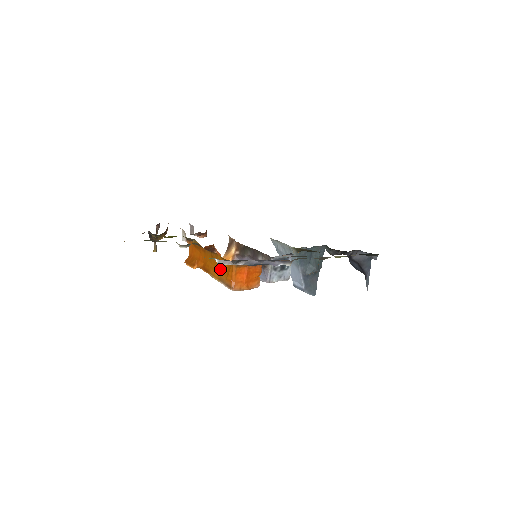
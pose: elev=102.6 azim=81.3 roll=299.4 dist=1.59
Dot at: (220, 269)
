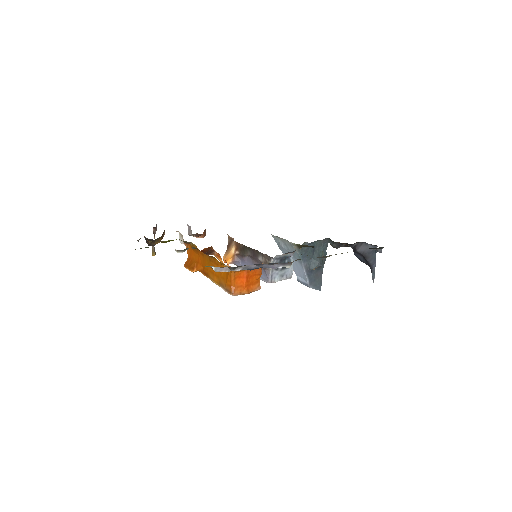
Dot at: (219, 273)
